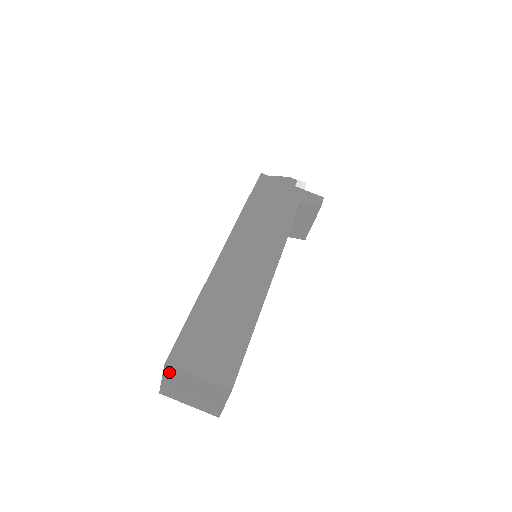
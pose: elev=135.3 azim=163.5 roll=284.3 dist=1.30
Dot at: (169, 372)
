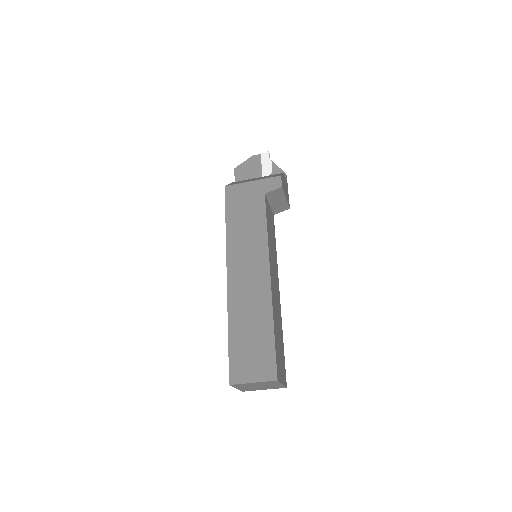
Dot at: (236, 386)
